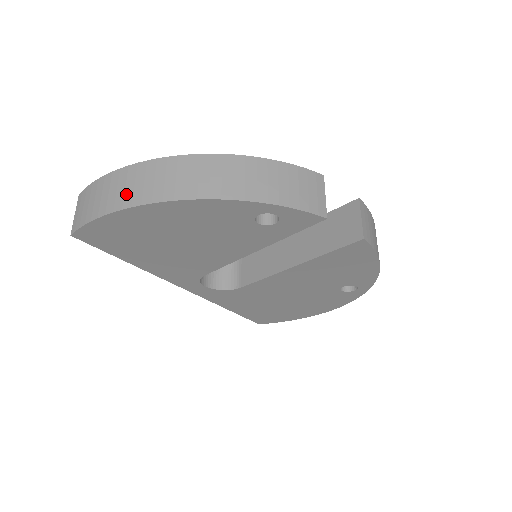
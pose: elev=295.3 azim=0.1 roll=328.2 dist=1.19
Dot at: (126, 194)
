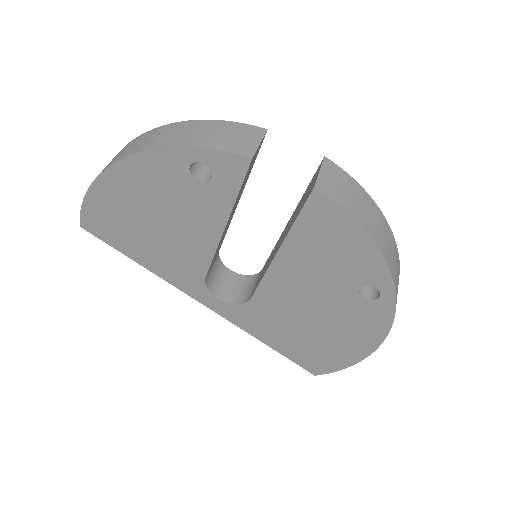
Dot at: occluded
